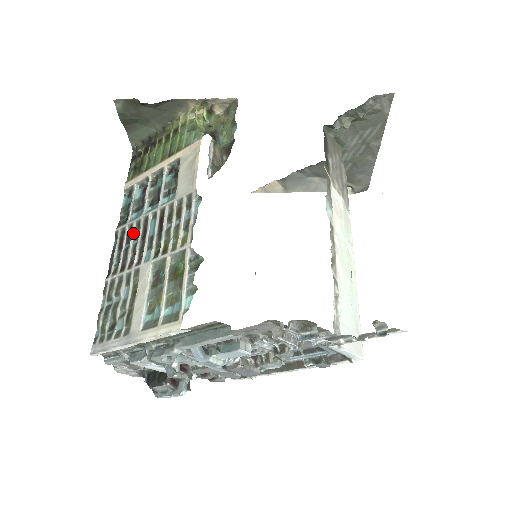
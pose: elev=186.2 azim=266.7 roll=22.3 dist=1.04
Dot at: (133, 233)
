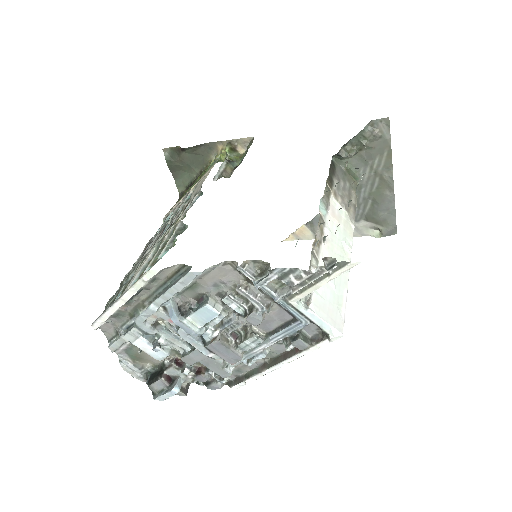
Dot at: (155, 239)
